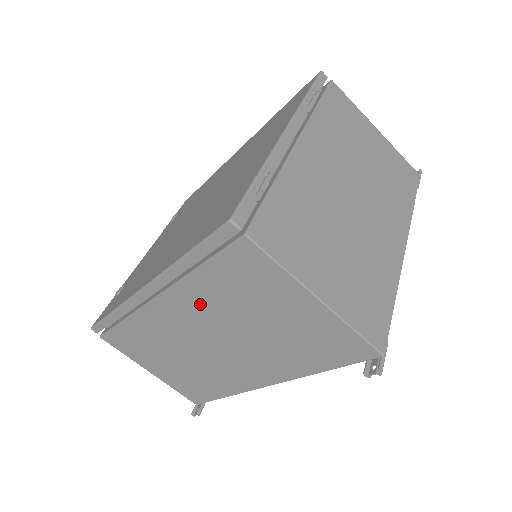
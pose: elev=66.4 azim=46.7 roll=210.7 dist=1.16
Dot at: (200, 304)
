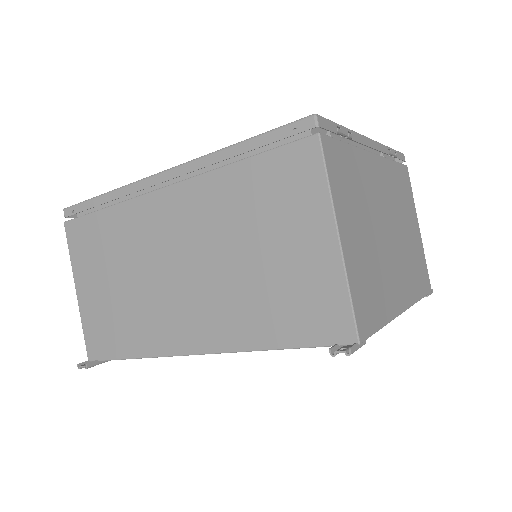
Dot at: (209, 208)
